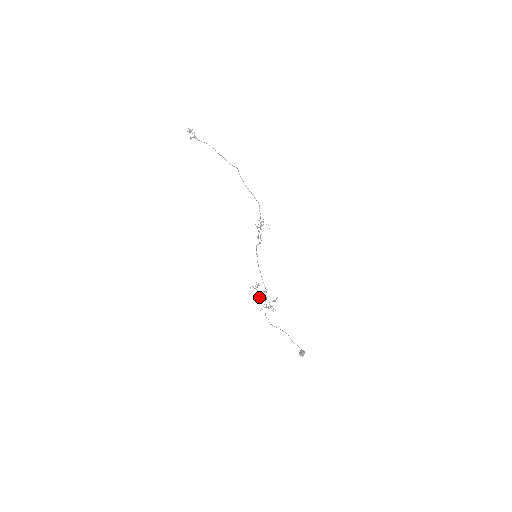
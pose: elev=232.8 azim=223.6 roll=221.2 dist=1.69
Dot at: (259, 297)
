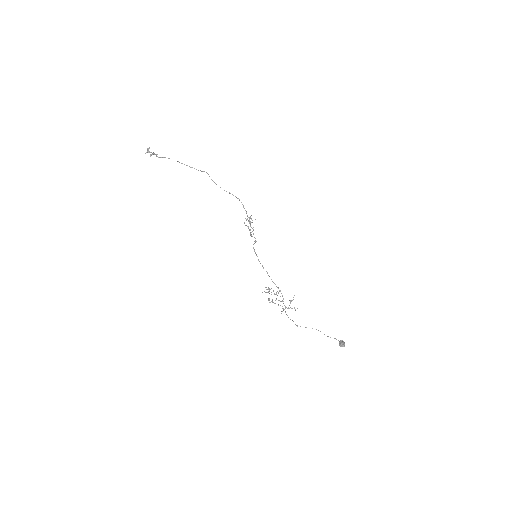
Dot at: occluded
